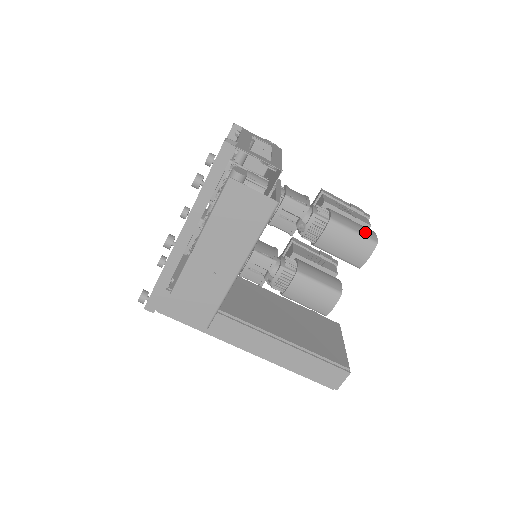
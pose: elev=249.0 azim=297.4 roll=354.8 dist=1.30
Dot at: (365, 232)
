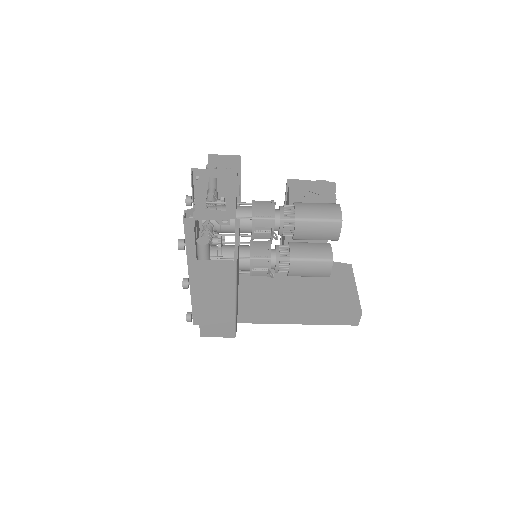
Dot at: (329, 215)
